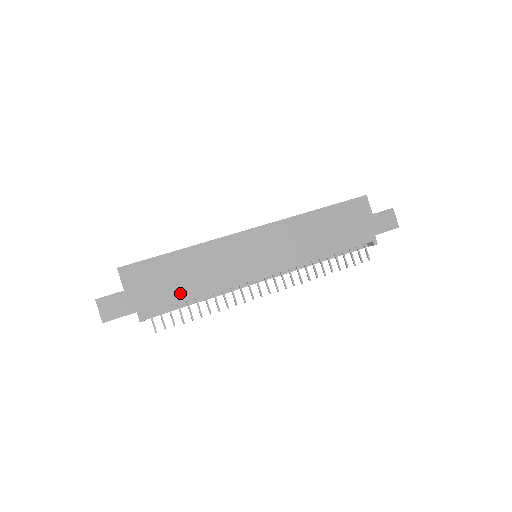
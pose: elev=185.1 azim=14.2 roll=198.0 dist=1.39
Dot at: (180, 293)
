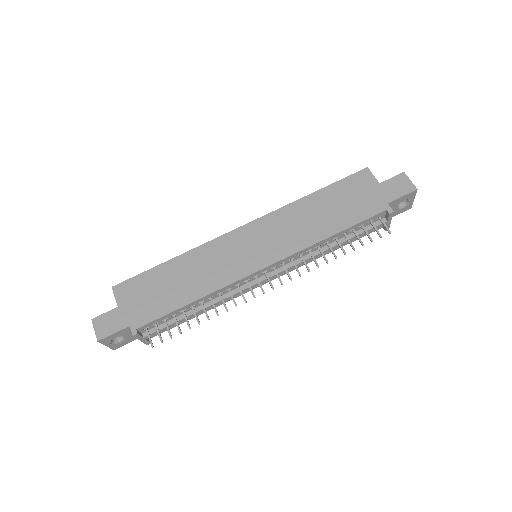
Dot at: (172, 301)
